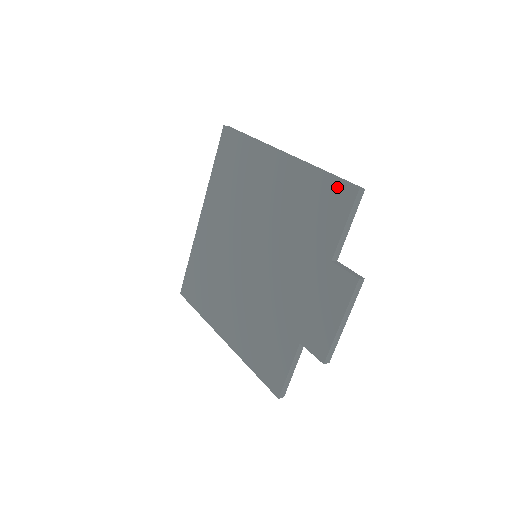
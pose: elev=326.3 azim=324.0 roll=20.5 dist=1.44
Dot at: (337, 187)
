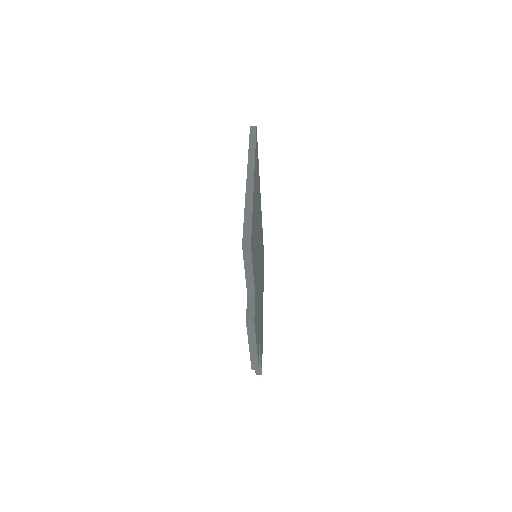
Dot at: occluded
